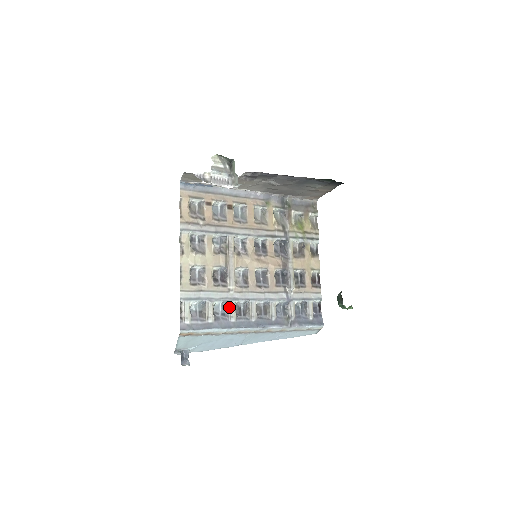
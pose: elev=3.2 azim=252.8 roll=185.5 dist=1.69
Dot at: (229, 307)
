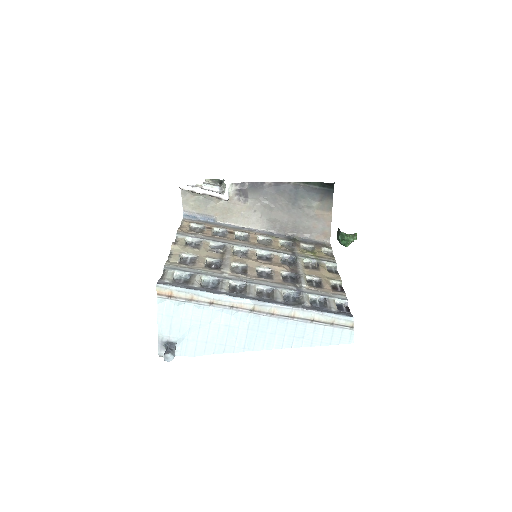
Dot at: (220, 282)
